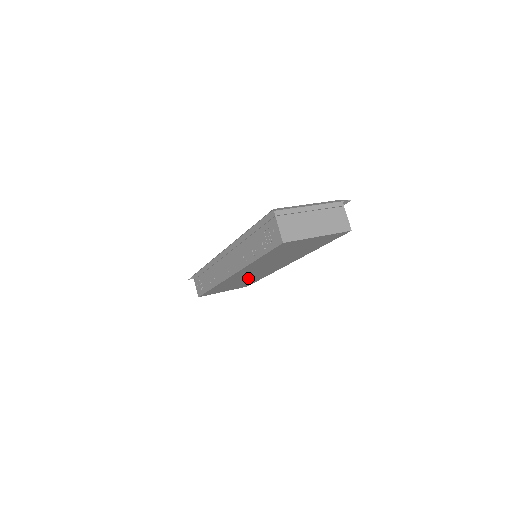
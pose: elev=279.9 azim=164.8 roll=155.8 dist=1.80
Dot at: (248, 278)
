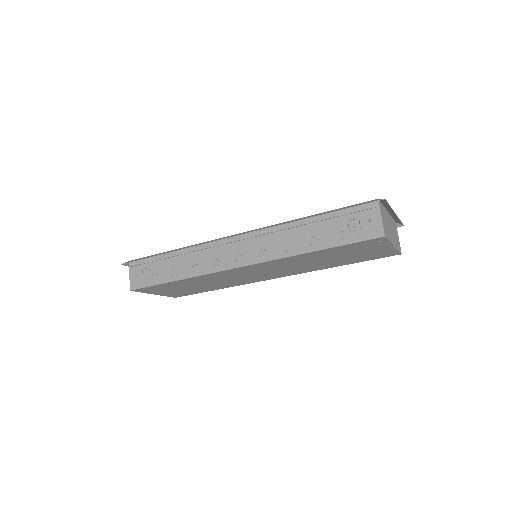
Dot at: (220, 282)
